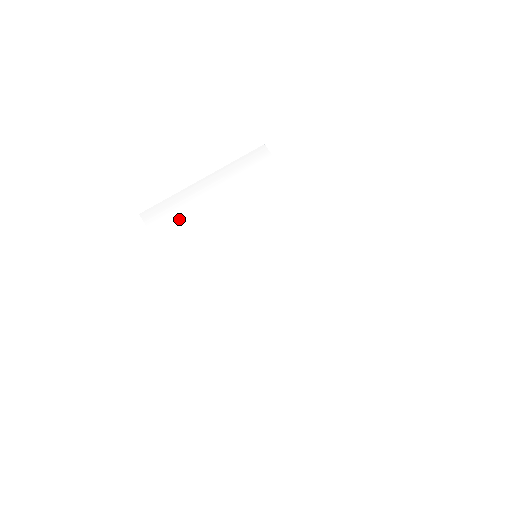
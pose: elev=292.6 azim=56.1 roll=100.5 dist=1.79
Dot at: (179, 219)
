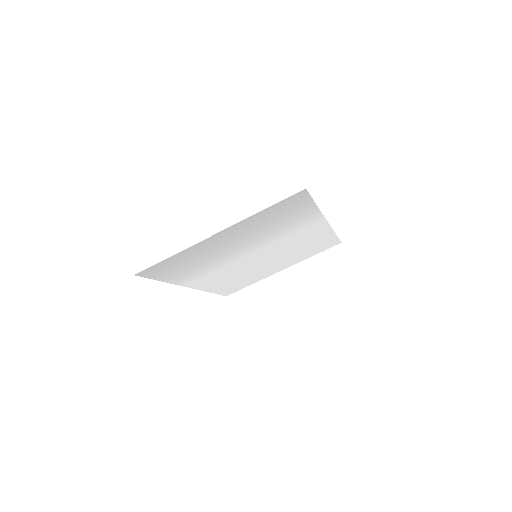
Dot at: (181, 264)
